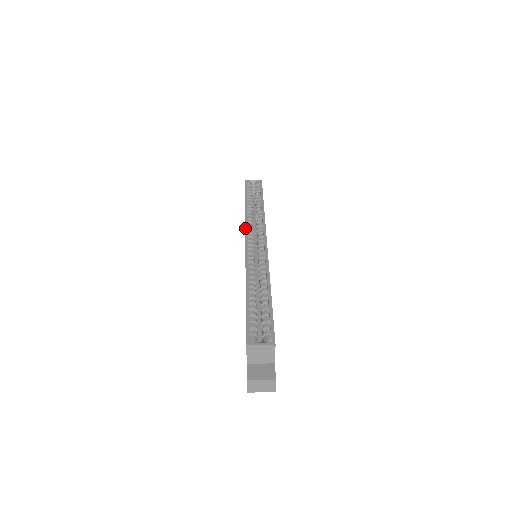
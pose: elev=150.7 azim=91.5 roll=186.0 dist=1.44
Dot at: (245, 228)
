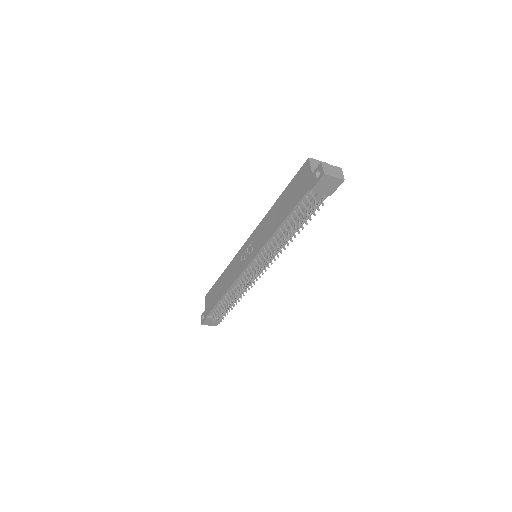
Dot at: (238, 252)
